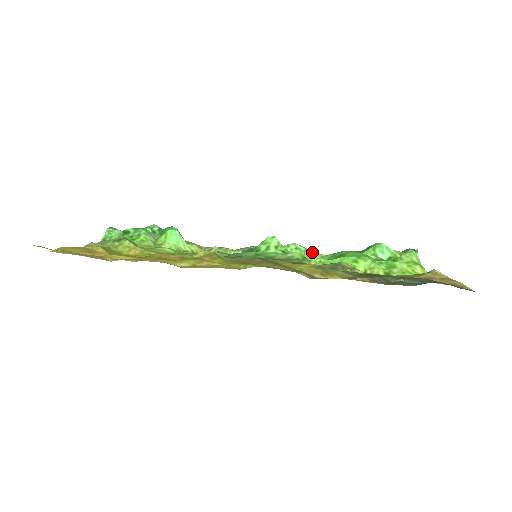
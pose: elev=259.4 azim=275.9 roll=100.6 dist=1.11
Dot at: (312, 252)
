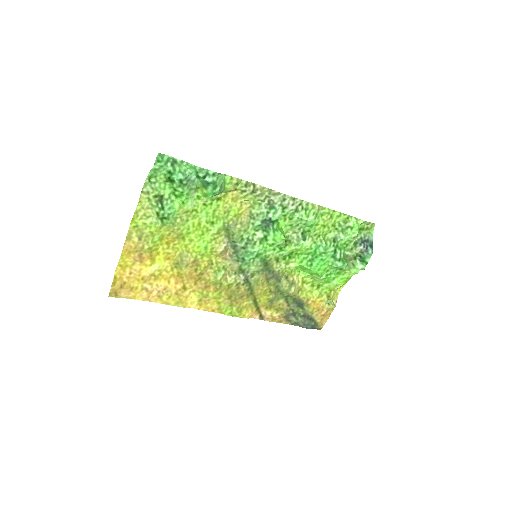
Dot at: (315, 226)
